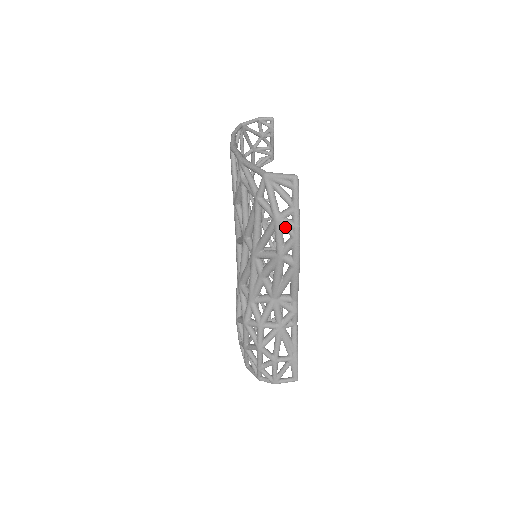
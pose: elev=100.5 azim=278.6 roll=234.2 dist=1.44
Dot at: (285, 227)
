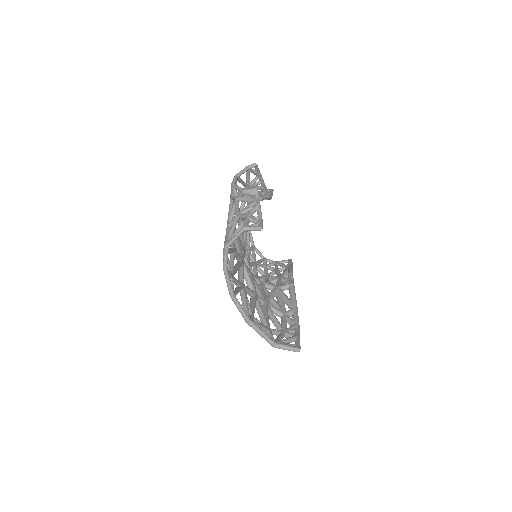
Dot at: occluded
